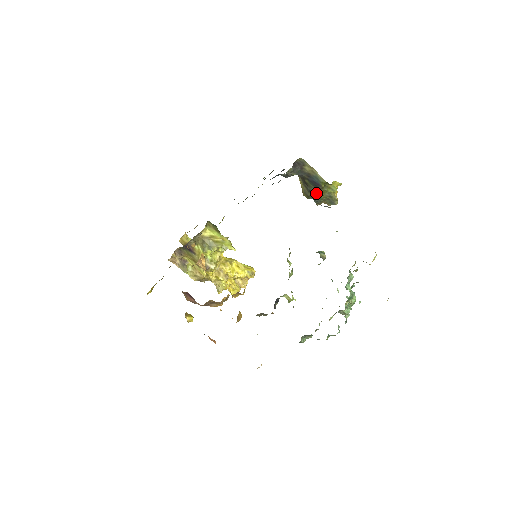
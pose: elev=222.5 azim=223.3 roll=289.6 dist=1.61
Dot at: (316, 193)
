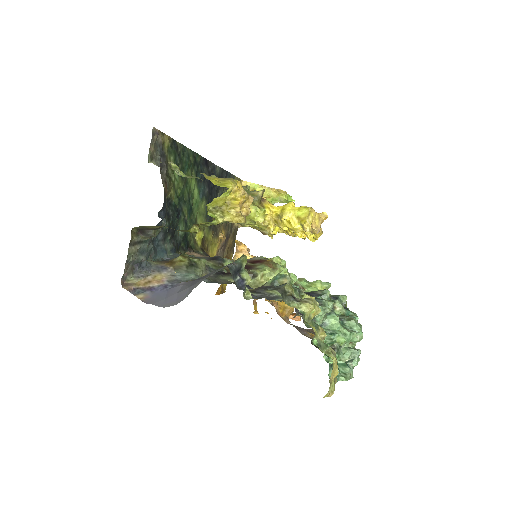
Dot at: occluded
